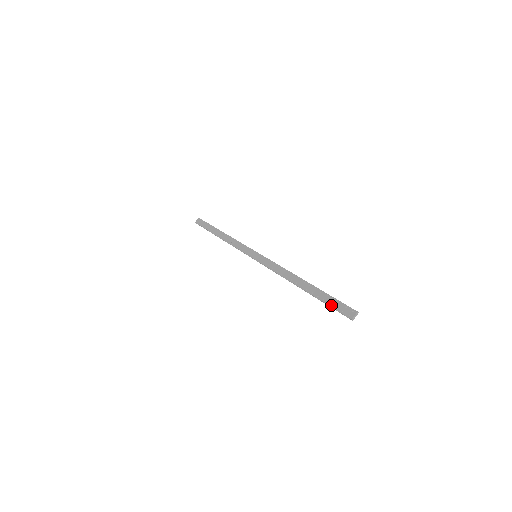
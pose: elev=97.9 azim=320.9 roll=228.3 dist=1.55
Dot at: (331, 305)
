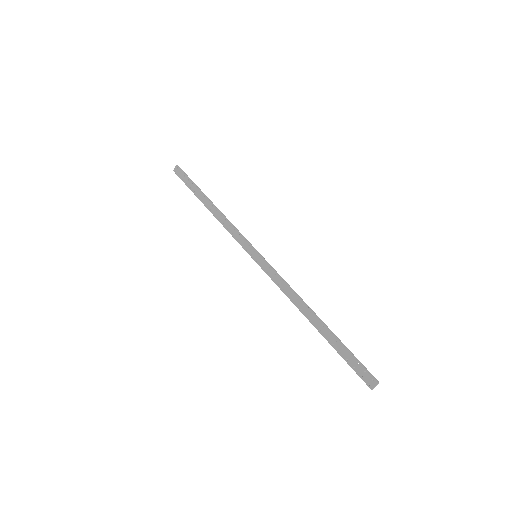
Dot at: (348, 363)
